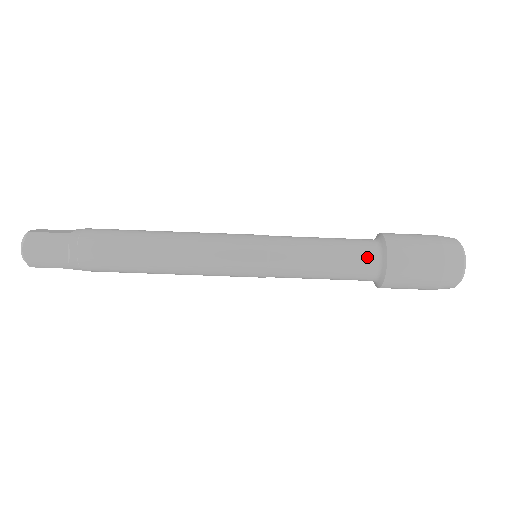
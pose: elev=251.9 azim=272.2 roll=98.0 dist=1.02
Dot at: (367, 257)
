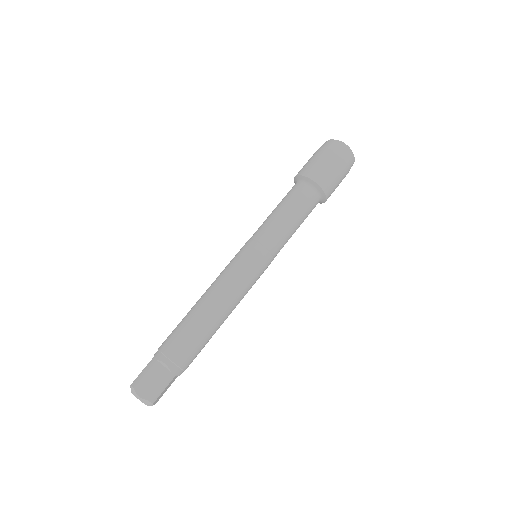
Dot at: (301, 190)
